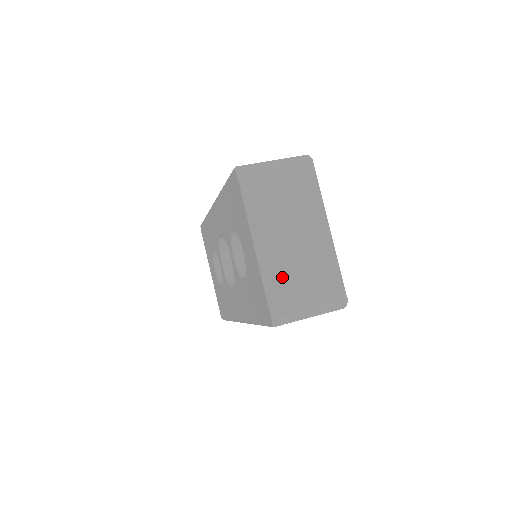
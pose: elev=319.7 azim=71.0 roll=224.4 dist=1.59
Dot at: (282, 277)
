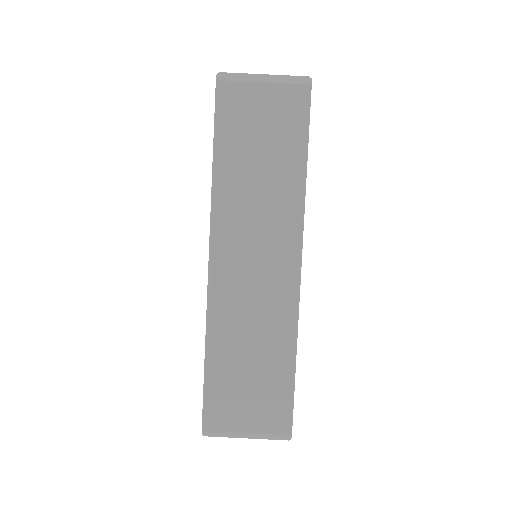
Dot at: occluded
